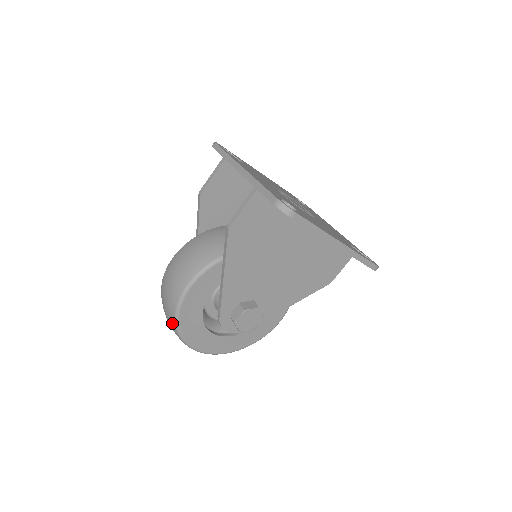
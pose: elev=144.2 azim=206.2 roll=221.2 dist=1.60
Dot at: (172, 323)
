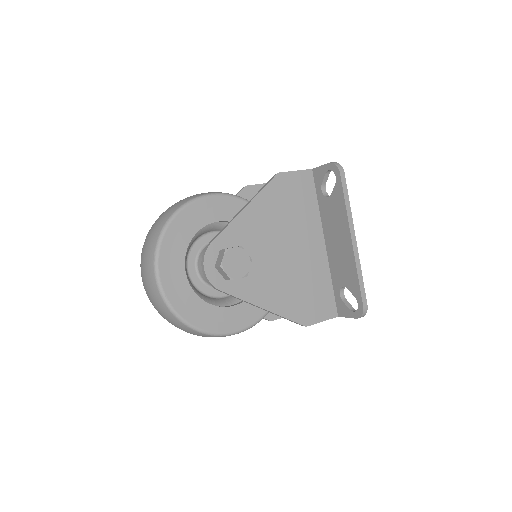
Dot at: (165, 218)
